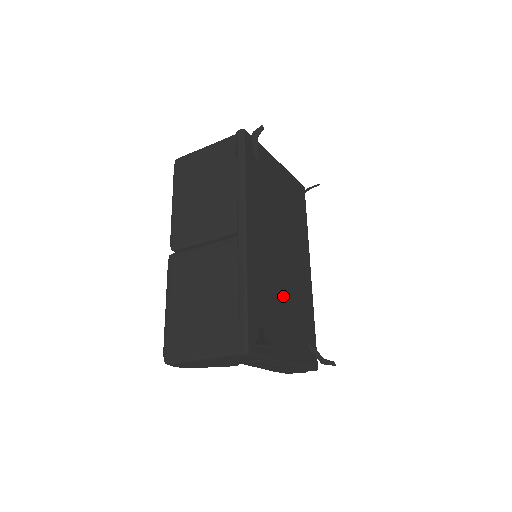
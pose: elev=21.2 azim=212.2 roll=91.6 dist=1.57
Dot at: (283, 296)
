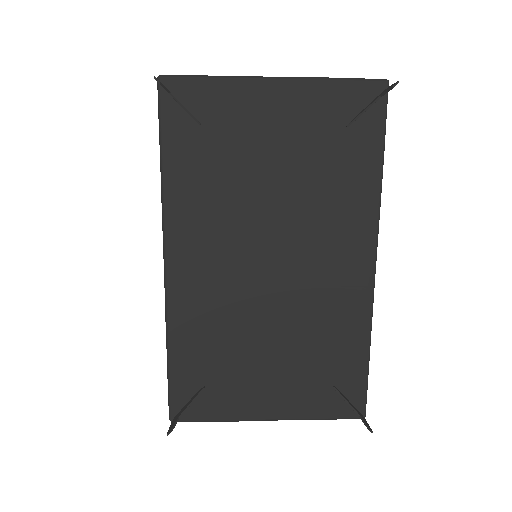
Dot at: (266, 333)
